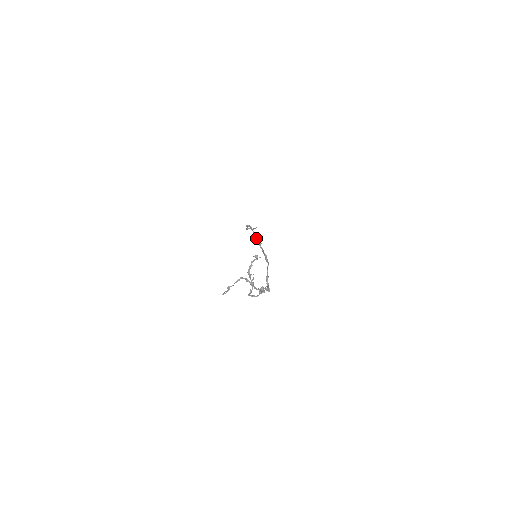
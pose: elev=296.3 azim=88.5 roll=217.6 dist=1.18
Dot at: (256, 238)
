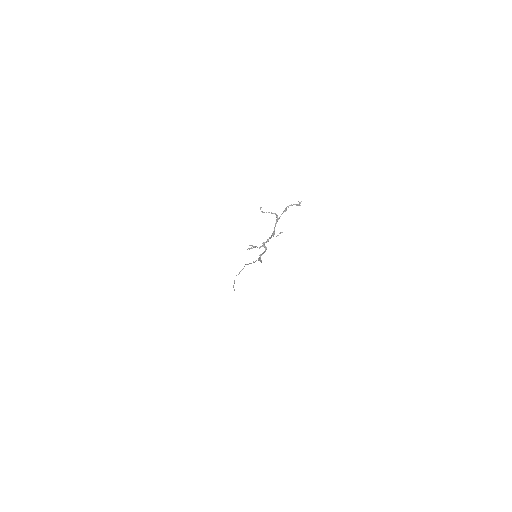
Dot at: occluded
